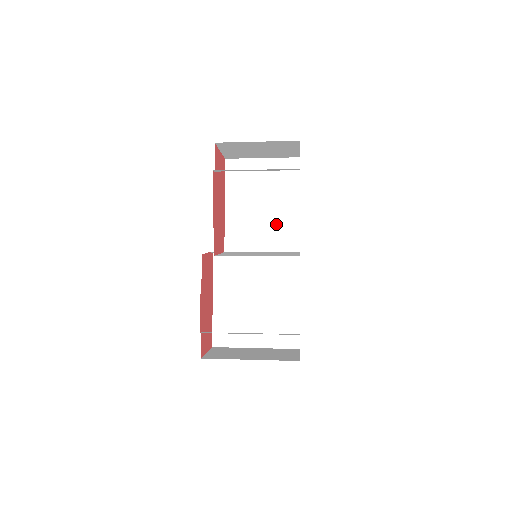
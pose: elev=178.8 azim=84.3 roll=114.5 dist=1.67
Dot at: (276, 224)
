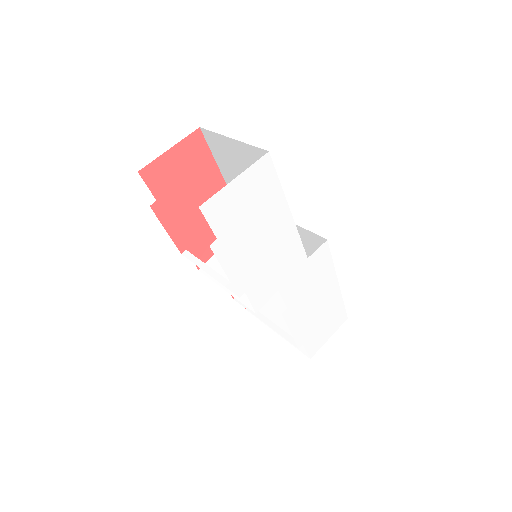
Dot at: occluded
